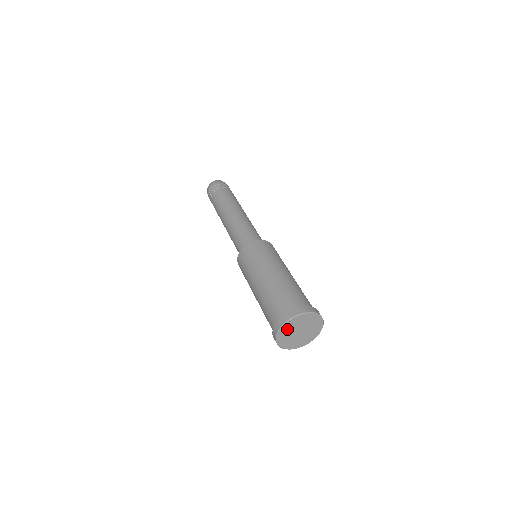
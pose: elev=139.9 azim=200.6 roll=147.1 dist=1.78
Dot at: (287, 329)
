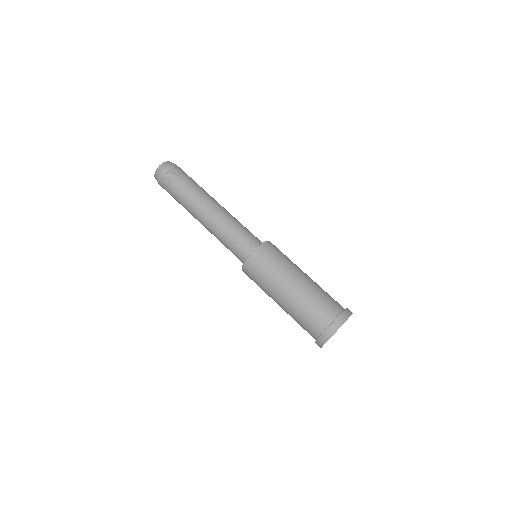
Dot at: occluded
